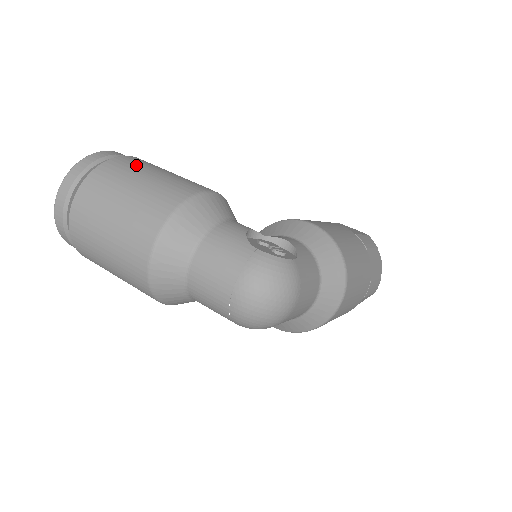
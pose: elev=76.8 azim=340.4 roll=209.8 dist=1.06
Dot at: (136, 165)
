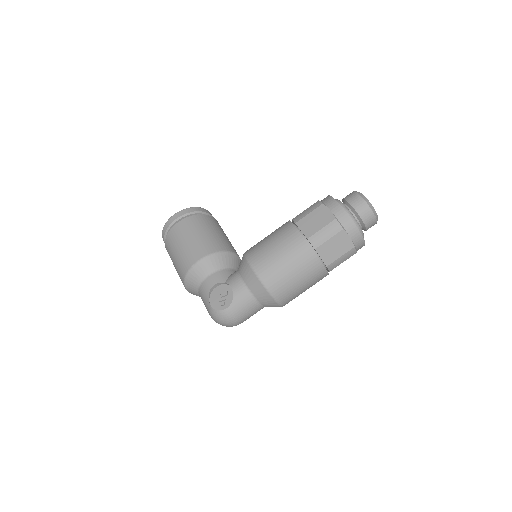
Dot at: (175, 239)
